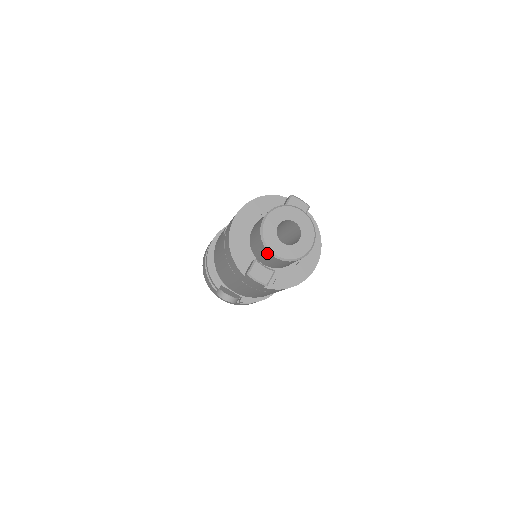
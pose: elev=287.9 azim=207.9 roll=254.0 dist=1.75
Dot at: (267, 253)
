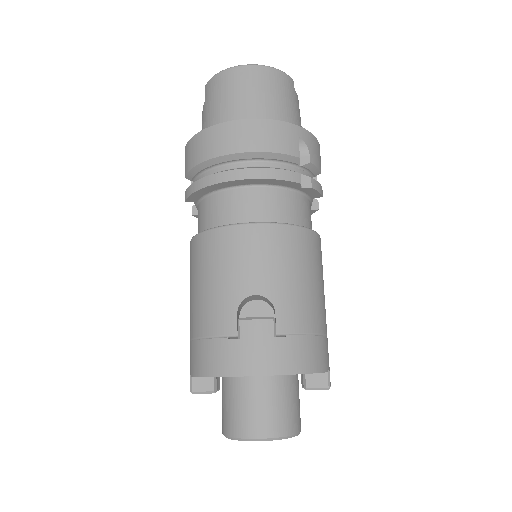
Dot at: (223, 427)
